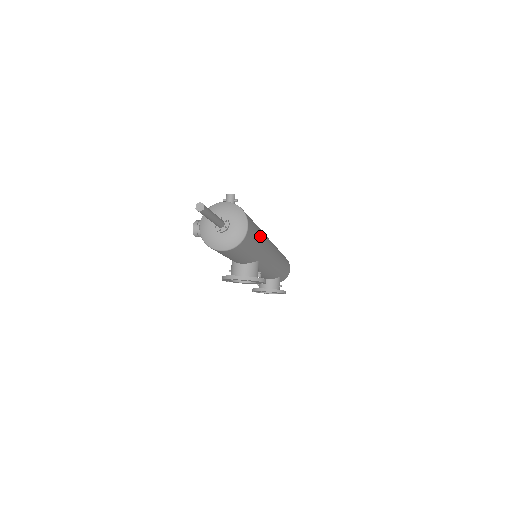
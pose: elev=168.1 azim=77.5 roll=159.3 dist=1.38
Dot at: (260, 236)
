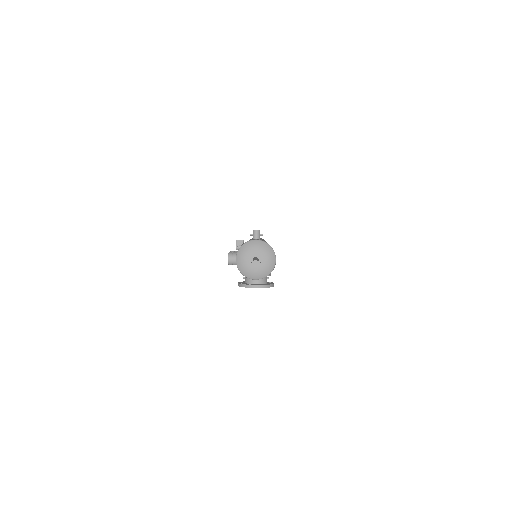
Dot at: occluded
